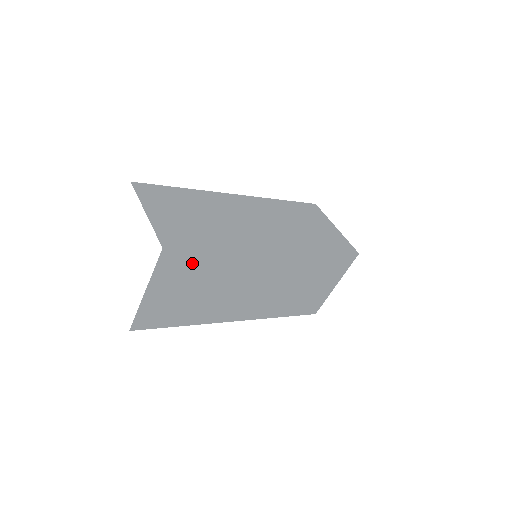
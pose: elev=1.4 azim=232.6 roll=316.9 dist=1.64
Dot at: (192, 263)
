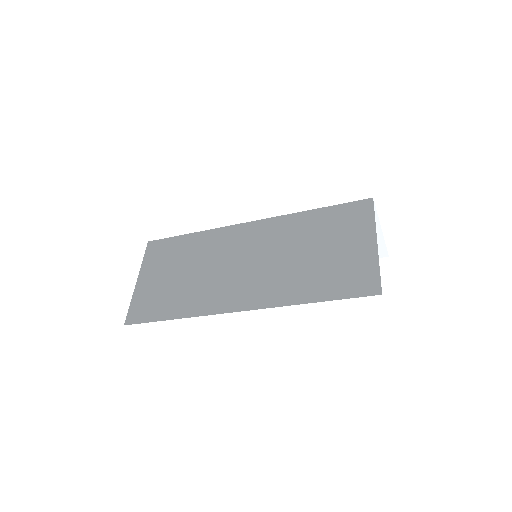
Dot at: (171, 249)
